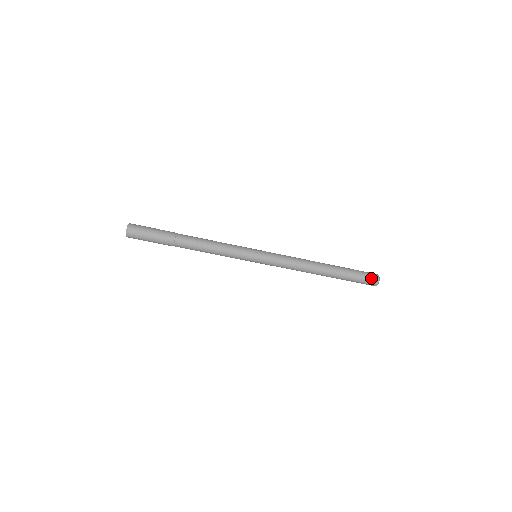
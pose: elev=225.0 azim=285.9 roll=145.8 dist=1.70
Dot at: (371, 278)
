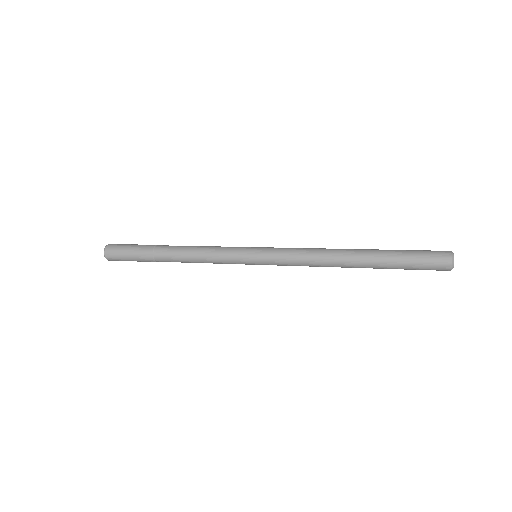
Dot at: (436, 261)
